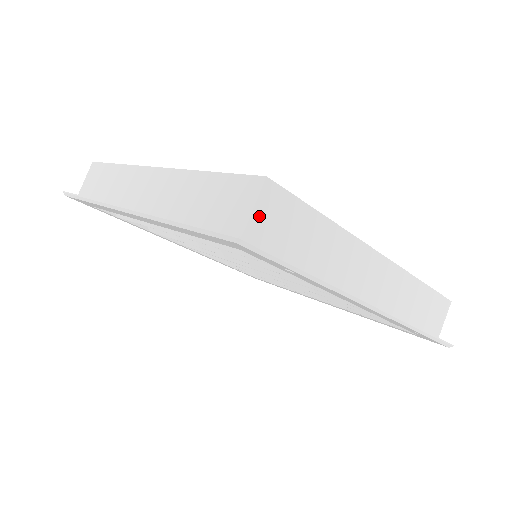
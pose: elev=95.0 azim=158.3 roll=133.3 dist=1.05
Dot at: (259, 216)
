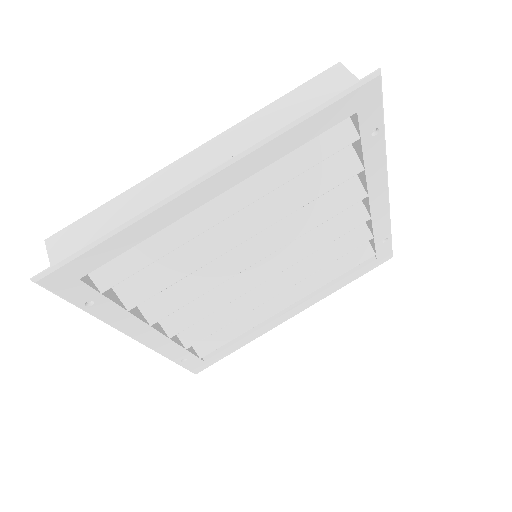
Dot at: occluded
